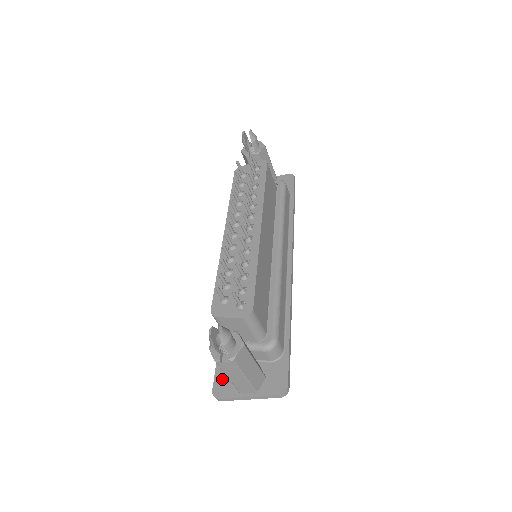
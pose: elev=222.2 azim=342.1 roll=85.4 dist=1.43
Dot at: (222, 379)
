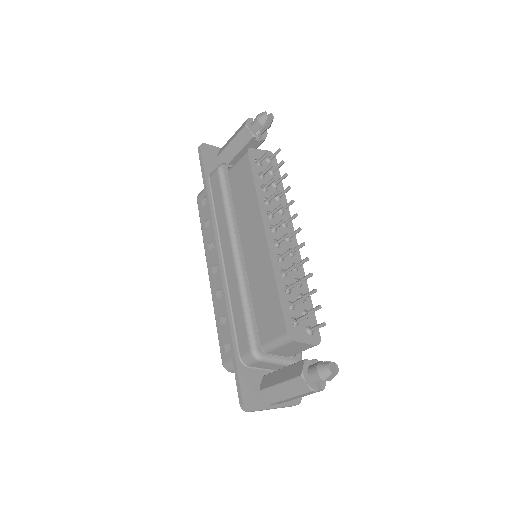
Dot at: (248, 390)
